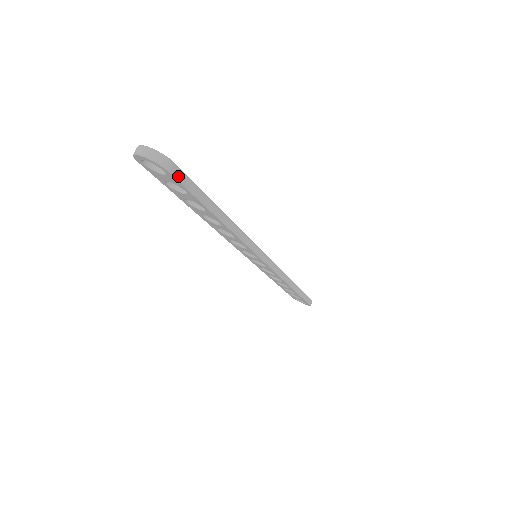
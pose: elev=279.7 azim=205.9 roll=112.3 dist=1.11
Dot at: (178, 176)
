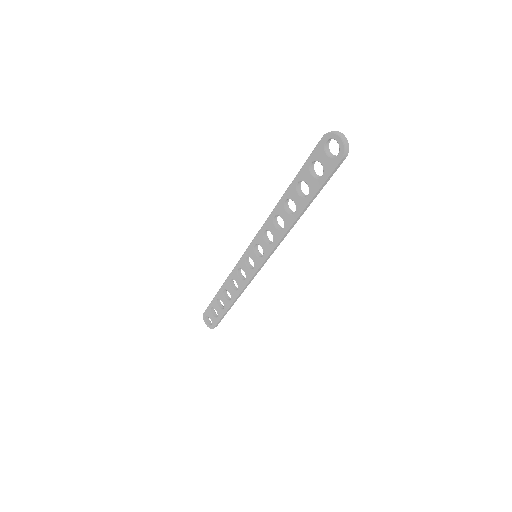
Dot at: (338, 165)
